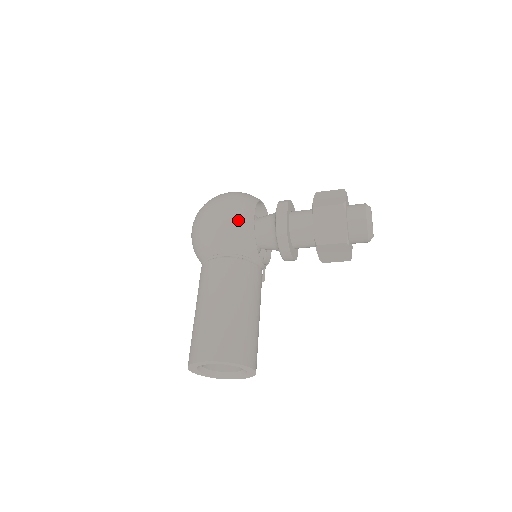
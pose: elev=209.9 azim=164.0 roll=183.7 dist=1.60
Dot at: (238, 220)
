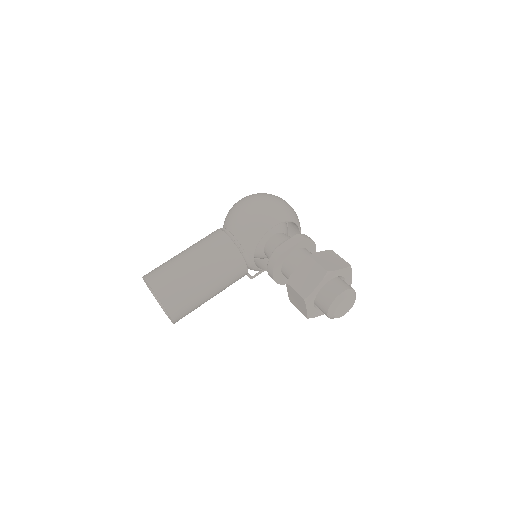
Dot at: (259, 219)
